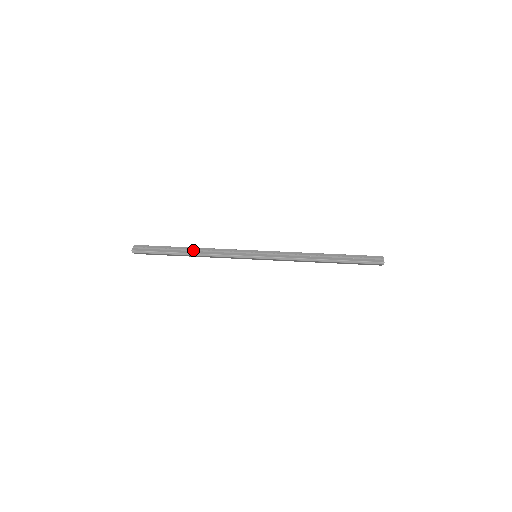
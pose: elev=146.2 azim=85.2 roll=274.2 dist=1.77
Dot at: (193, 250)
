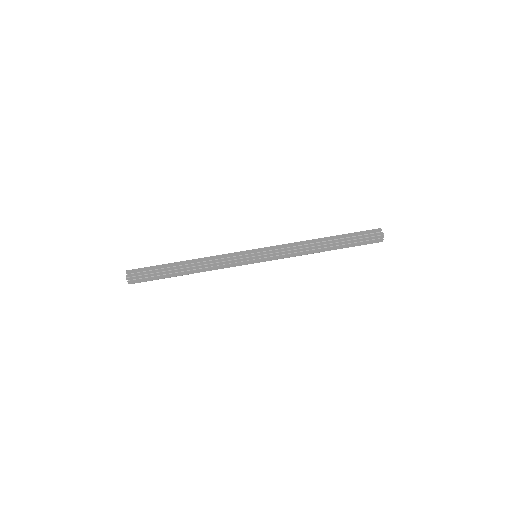
Dot at: (191, 269)
